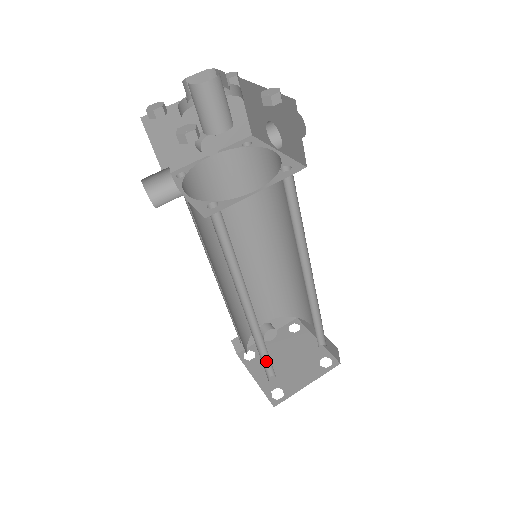
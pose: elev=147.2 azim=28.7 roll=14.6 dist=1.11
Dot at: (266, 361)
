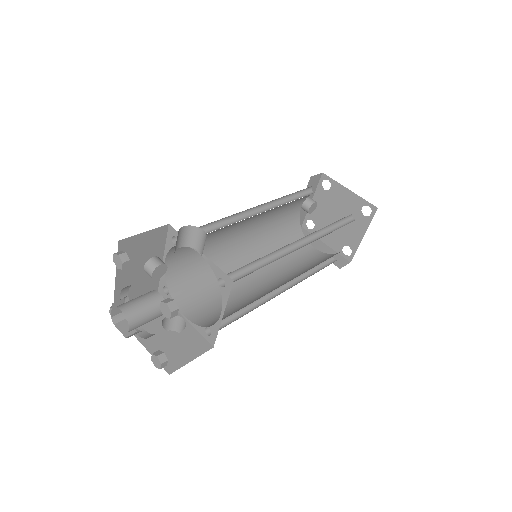
Dot at: occluded
